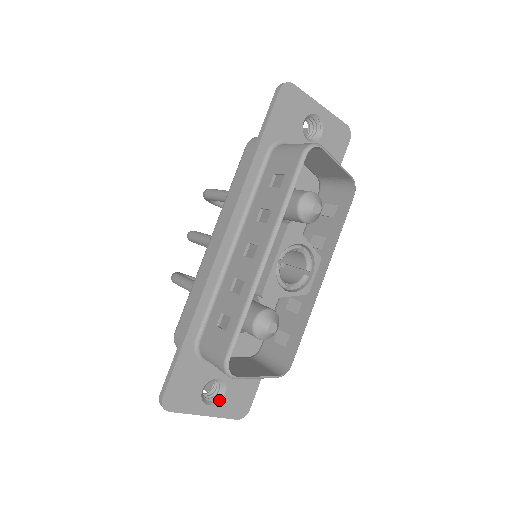
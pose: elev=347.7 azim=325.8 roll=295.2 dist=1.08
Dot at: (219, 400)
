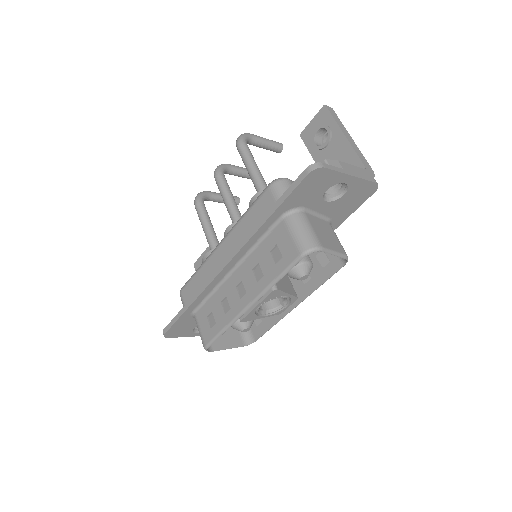
Dot at: occluded
